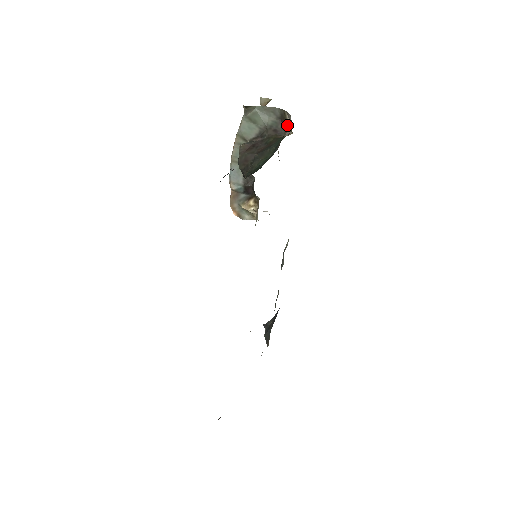
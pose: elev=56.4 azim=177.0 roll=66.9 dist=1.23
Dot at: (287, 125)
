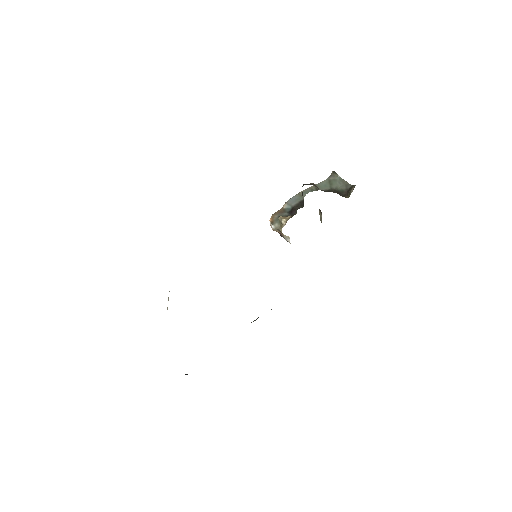
Dot at: (349, 193)
